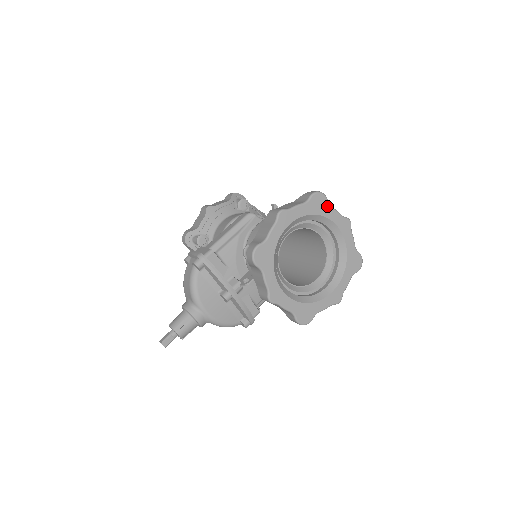
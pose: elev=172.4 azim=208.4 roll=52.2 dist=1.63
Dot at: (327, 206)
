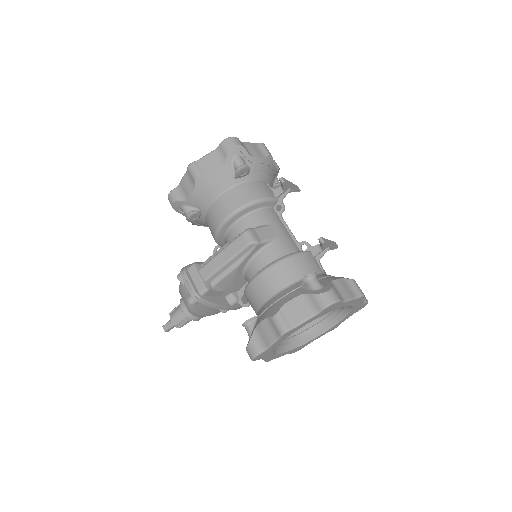
Dot at: (340, 304)
